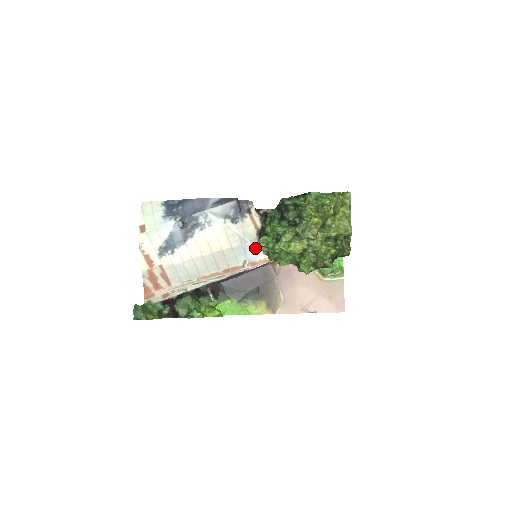
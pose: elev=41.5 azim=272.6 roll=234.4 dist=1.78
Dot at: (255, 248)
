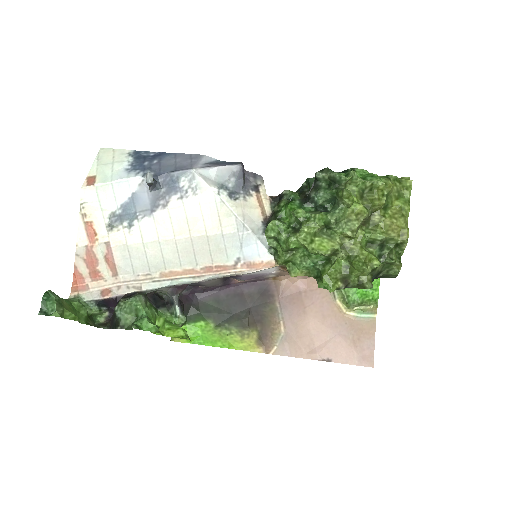
Dot at: (257, 241)
